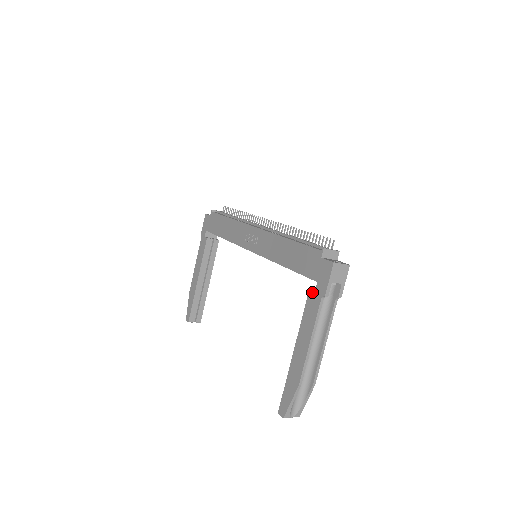
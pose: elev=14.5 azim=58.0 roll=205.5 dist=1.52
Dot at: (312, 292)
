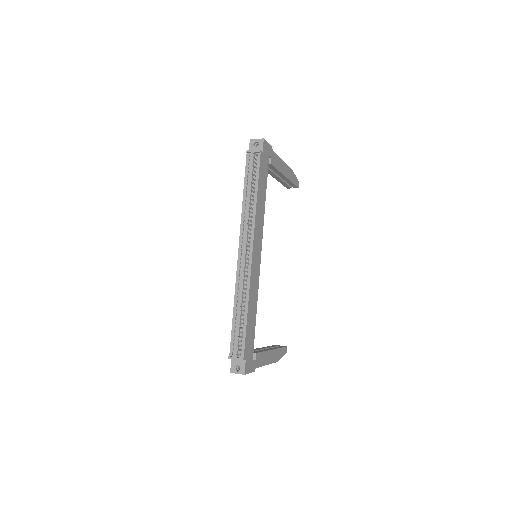
Dot at: occluded
